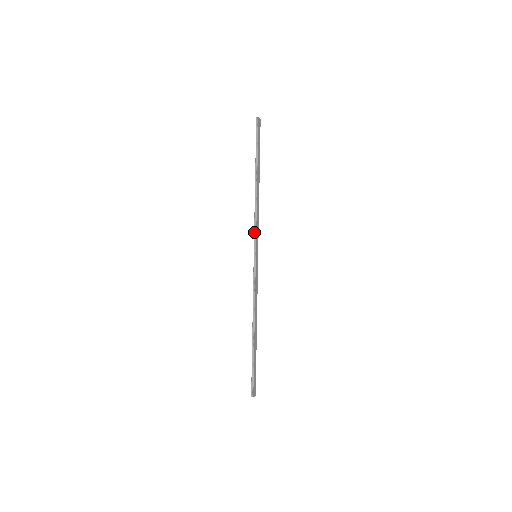
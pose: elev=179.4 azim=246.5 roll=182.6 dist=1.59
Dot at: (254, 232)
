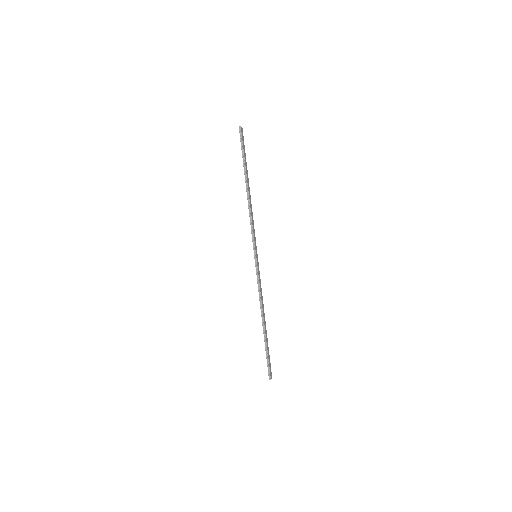
Dot at: (252, 235)
